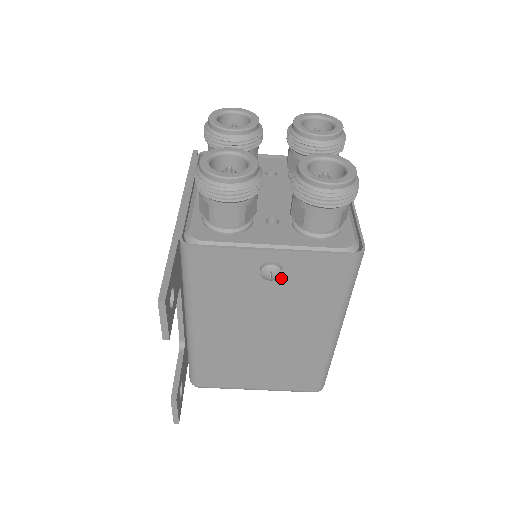
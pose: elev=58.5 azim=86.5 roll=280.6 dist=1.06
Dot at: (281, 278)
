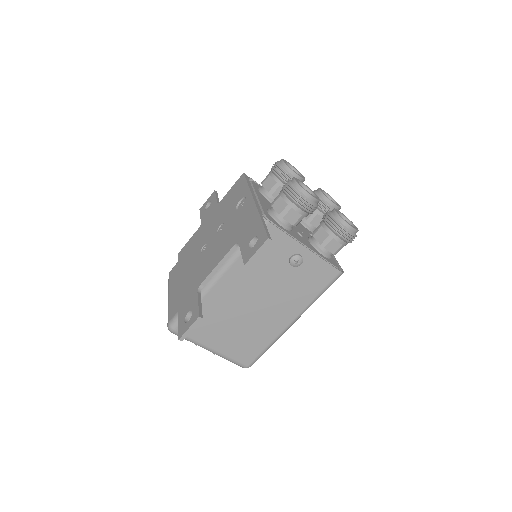
Dot at: (296, 268)
